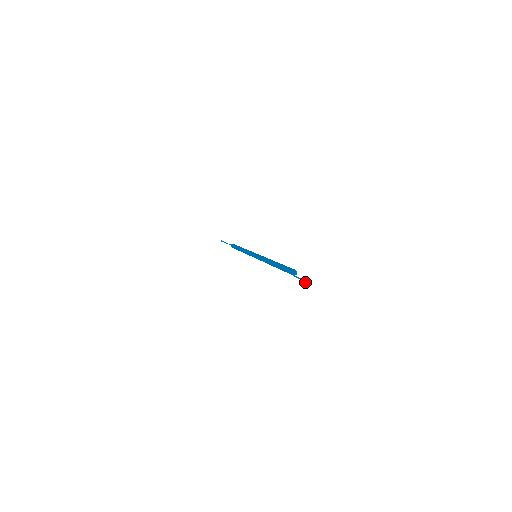
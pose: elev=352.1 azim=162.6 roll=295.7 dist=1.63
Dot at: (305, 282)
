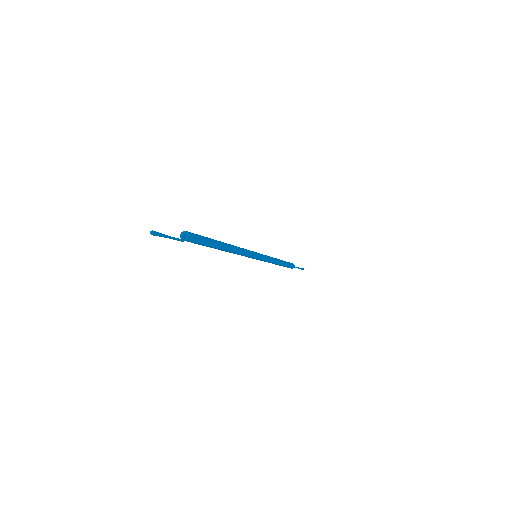
Dot at: (153, 234)
